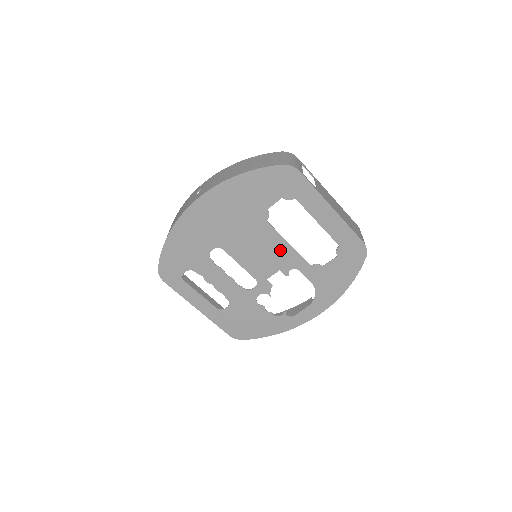
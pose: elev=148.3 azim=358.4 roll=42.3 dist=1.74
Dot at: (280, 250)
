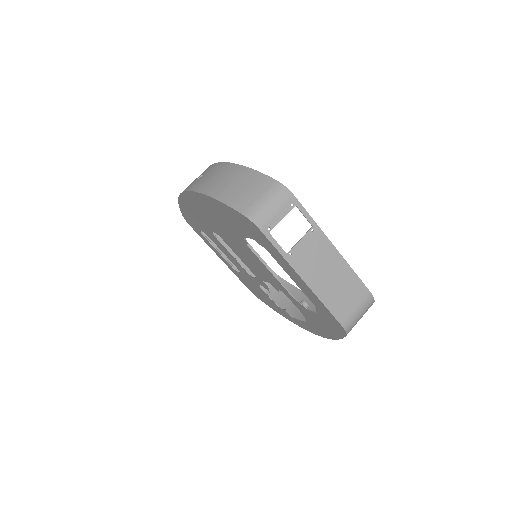
Dot at: (266, 271)
